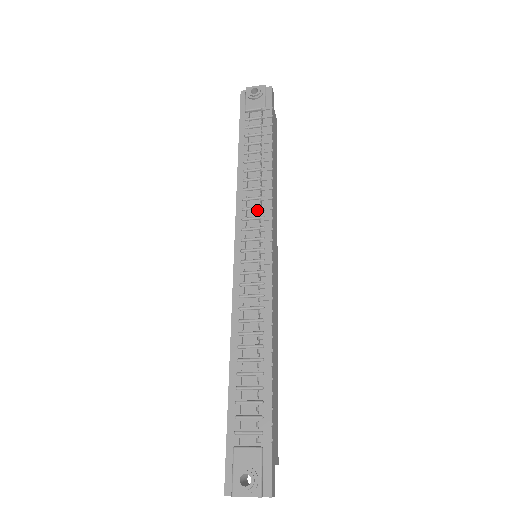
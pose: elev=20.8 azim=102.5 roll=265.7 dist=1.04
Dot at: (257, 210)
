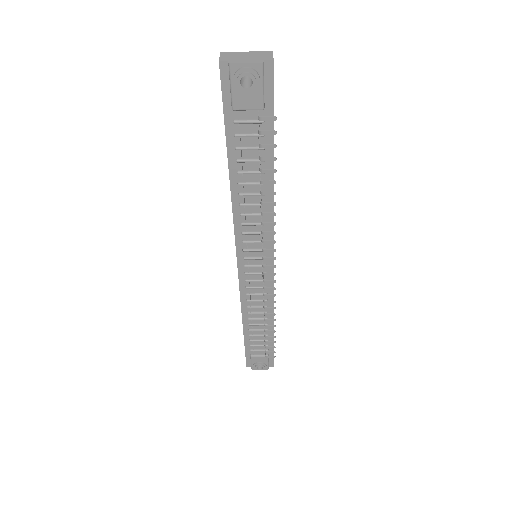
Dot at: (258, 234)
